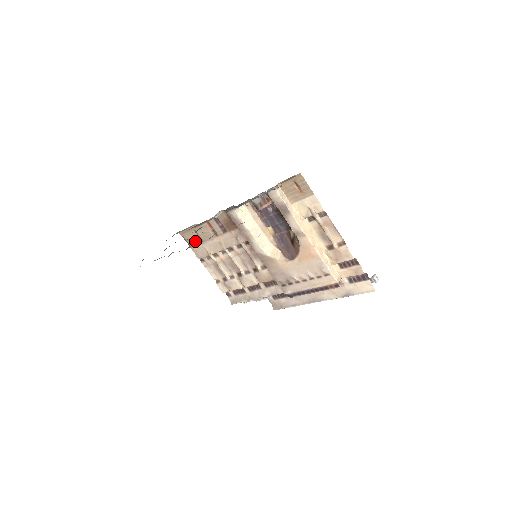
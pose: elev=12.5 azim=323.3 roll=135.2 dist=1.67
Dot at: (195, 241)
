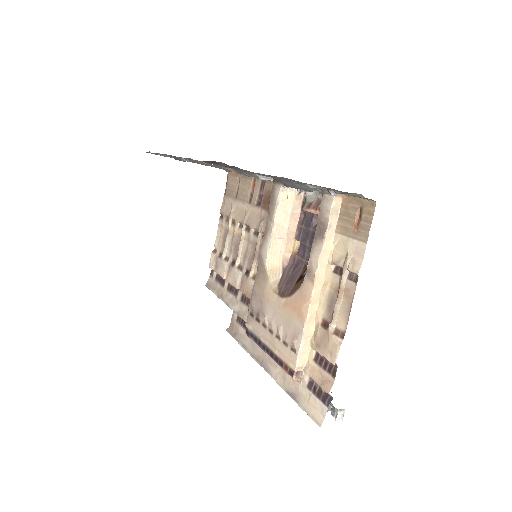
Dot at: (232, 191)
